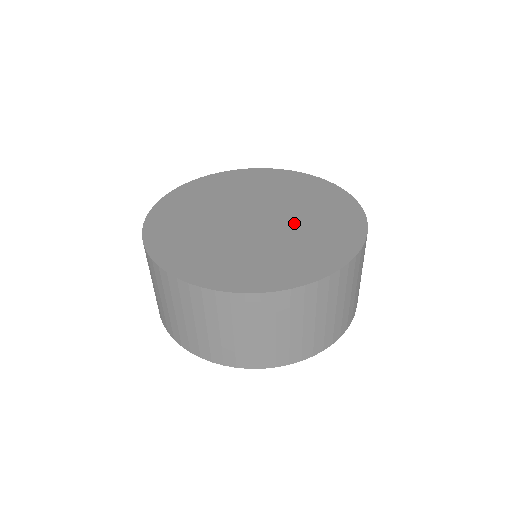
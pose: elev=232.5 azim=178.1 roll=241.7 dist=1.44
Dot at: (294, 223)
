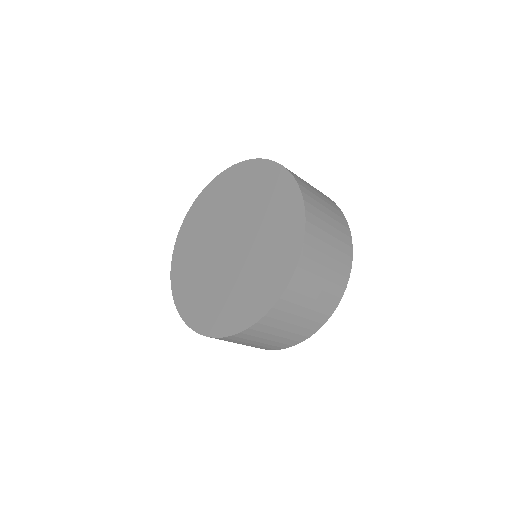
Dot at: (252, 223)
